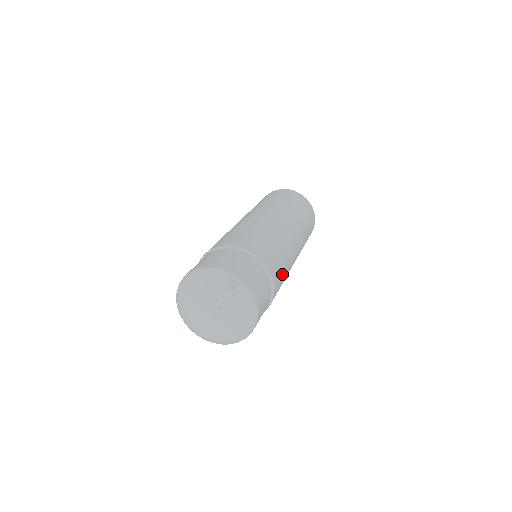
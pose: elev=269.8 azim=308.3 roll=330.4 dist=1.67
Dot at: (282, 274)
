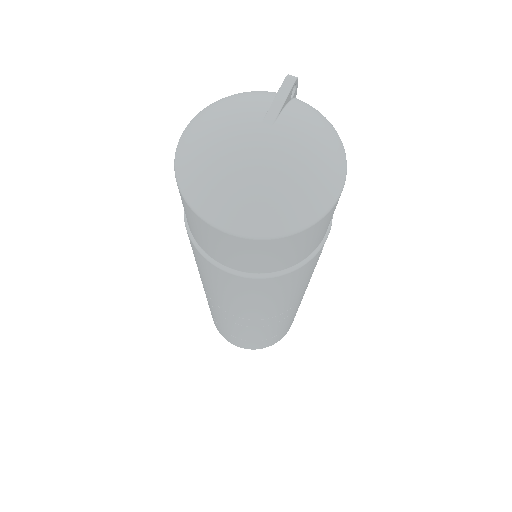
Dot at: occluded
